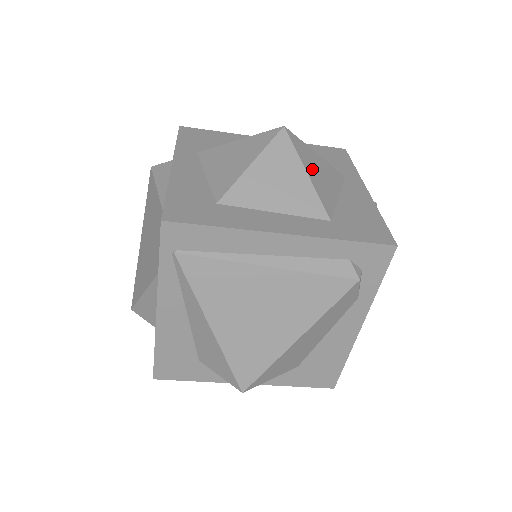
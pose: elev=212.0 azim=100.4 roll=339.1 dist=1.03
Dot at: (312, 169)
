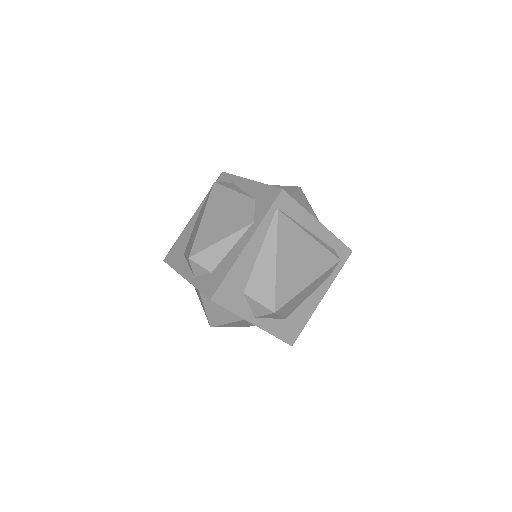
Dot at: occluded
